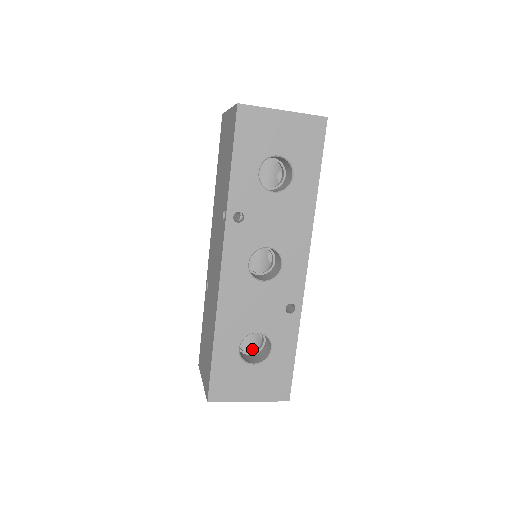
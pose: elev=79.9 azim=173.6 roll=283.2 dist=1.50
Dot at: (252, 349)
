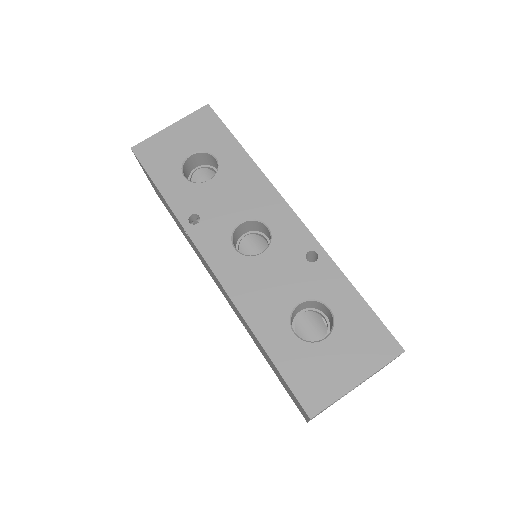
Dot at: occluded
